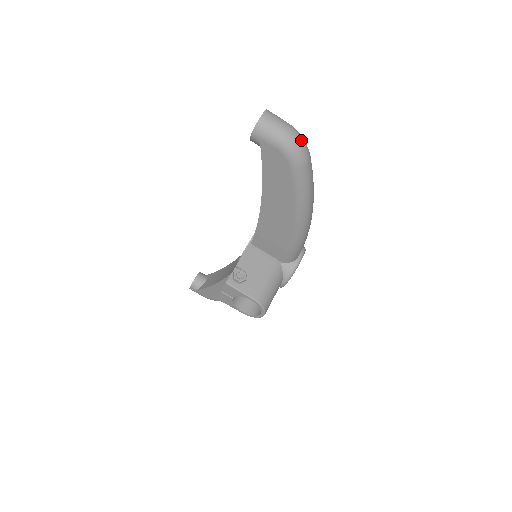
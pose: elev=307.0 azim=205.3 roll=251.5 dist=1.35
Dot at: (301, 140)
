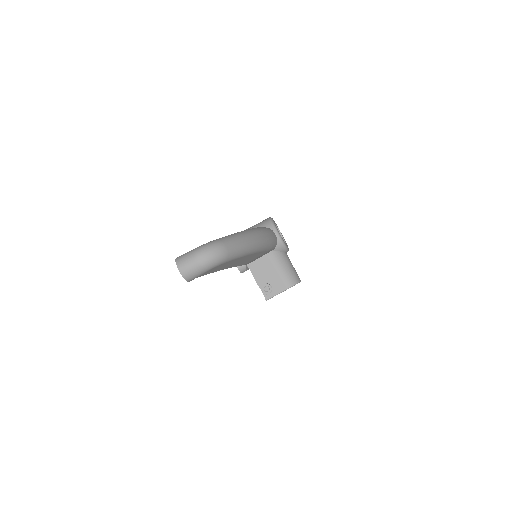
Dot at: (211, 252)
